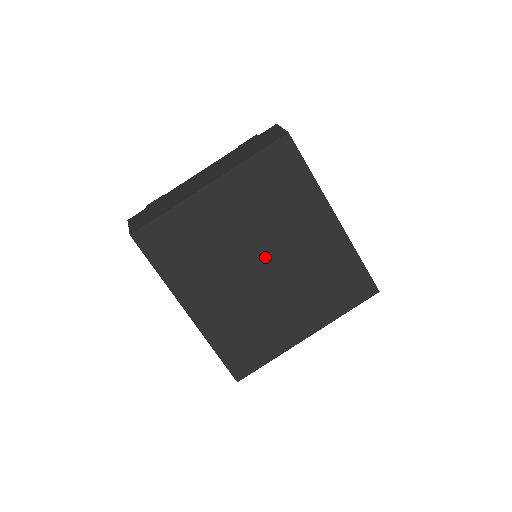
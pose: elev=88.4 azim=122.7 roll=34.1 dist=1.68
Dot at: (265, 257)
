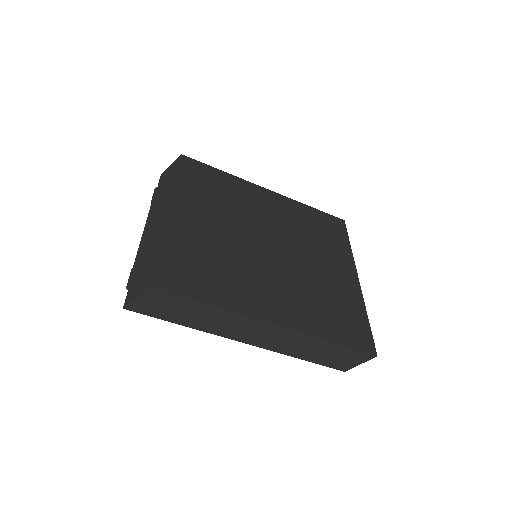
Dot at: (265, 239)
